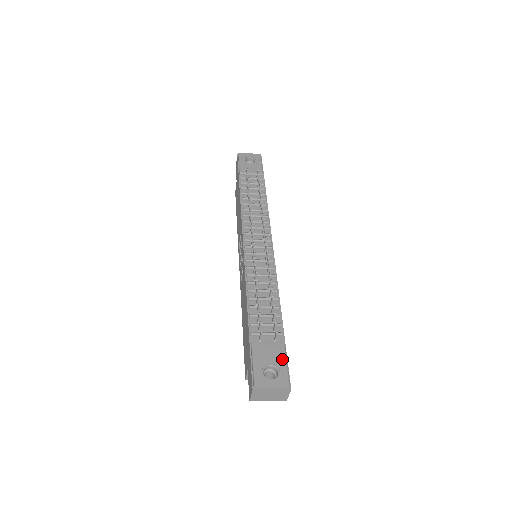
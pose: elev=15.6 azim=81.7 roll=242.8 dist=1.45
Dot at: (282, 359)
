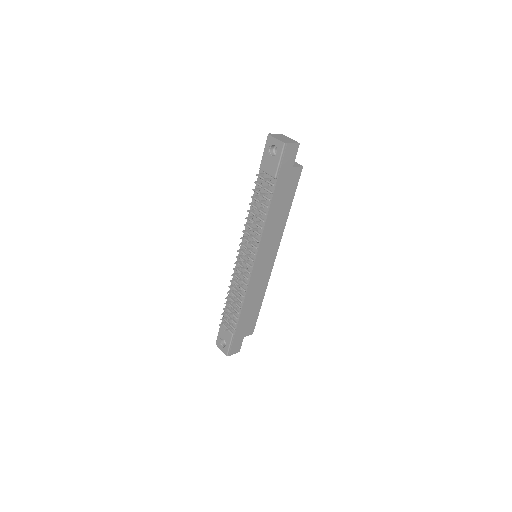
Dot at: (228, 341)
